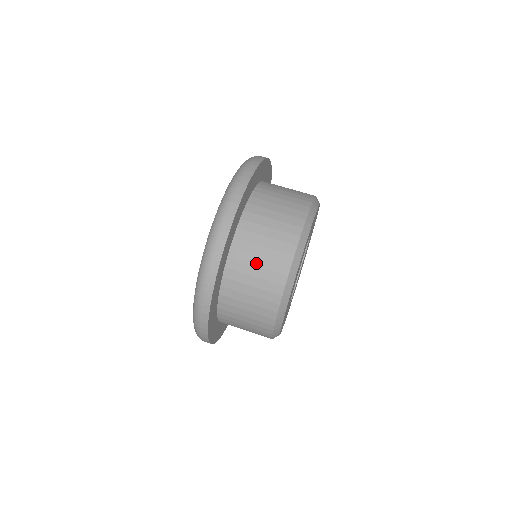
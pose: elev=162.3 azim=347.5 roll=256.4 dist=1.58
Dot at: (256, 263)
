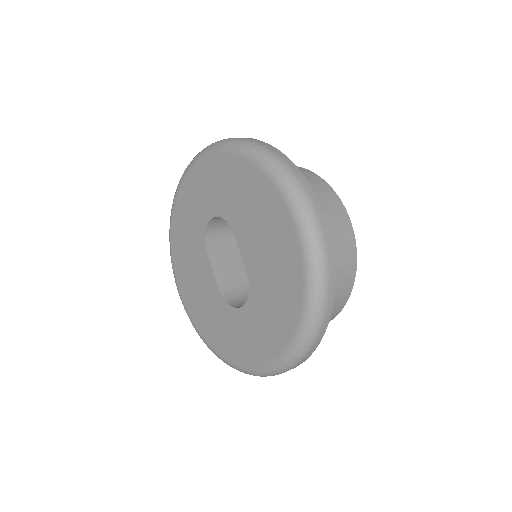
Dot at: occluded
